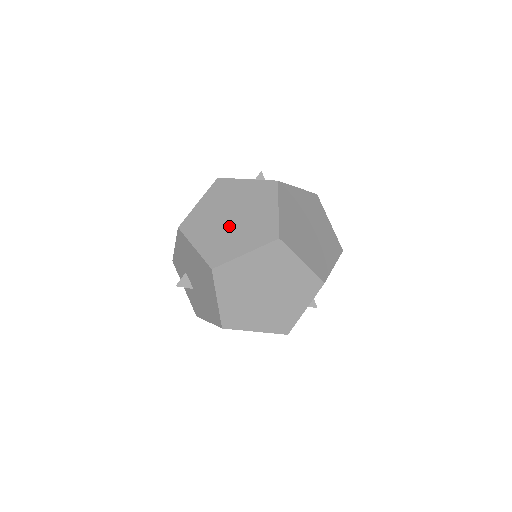
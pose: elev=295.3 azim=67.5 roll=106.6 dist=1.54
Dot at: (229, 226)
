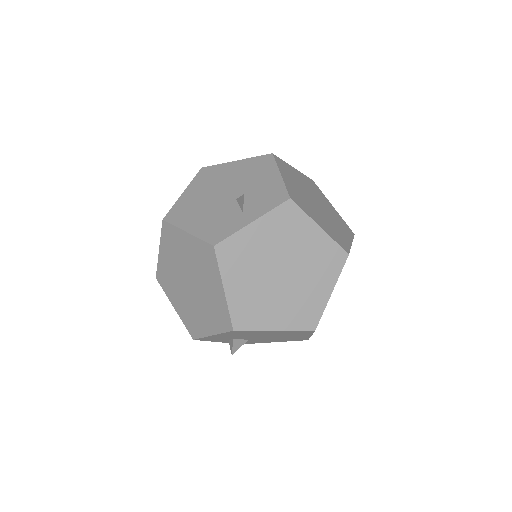
Dot at: (289, 284)
